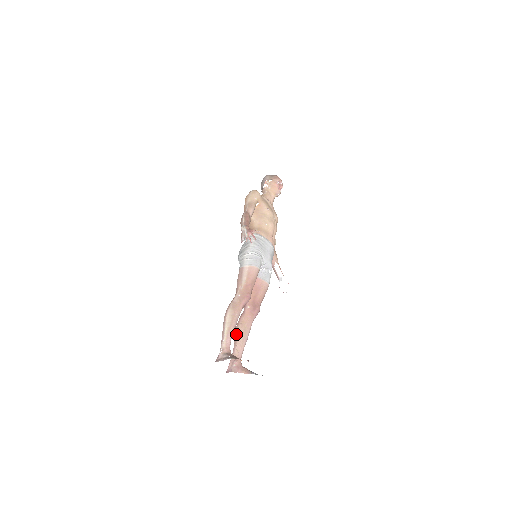
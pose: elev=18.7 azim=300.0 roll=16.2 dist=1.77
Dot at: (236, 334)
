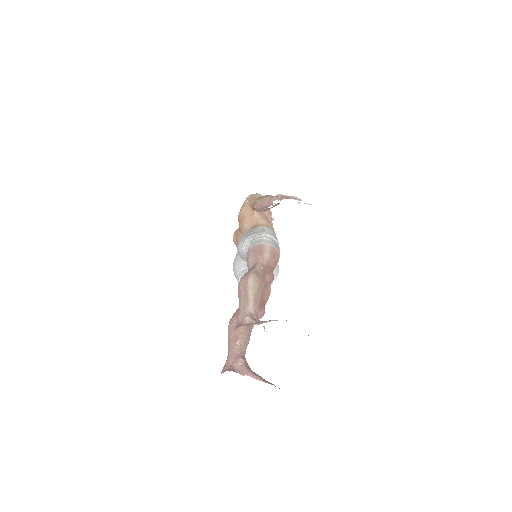
Dot at: (236, 325)
